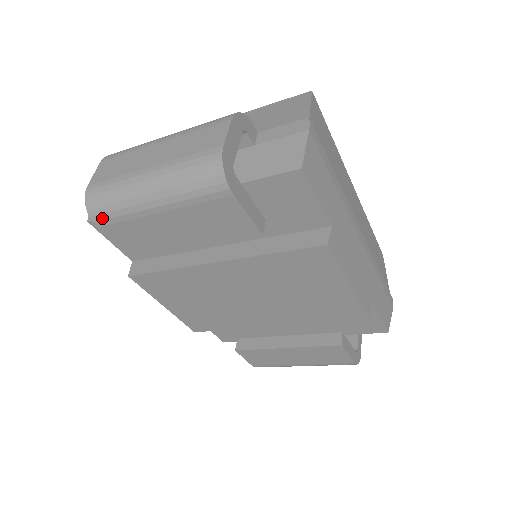
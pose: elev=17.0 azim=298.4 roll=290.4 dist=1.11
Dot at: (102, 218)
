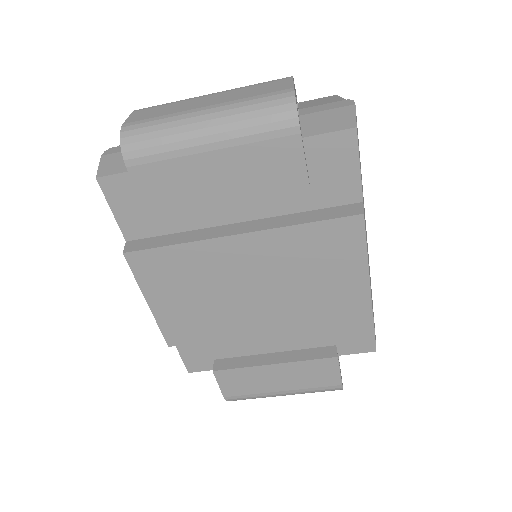
Dot at: (138, 155)
